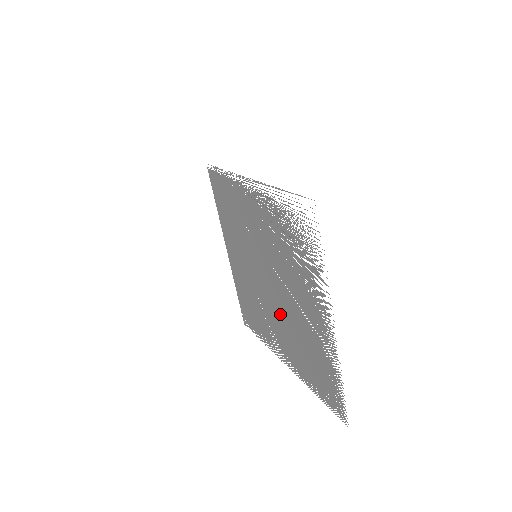
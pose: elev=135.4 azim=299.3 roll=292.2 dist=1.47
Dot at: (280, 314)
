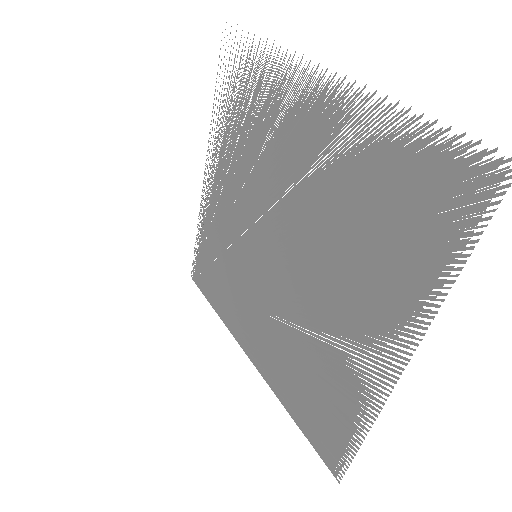
Dot at: occluded
